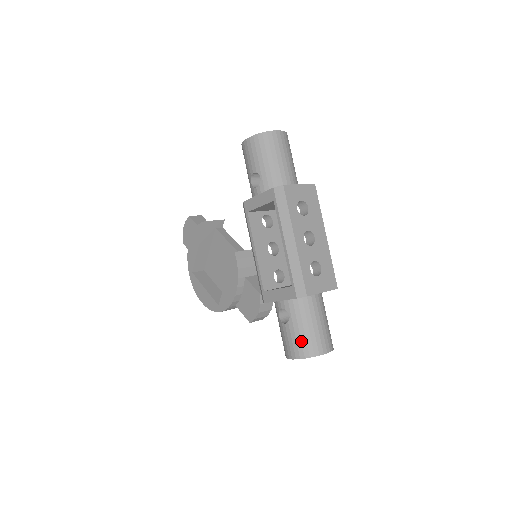
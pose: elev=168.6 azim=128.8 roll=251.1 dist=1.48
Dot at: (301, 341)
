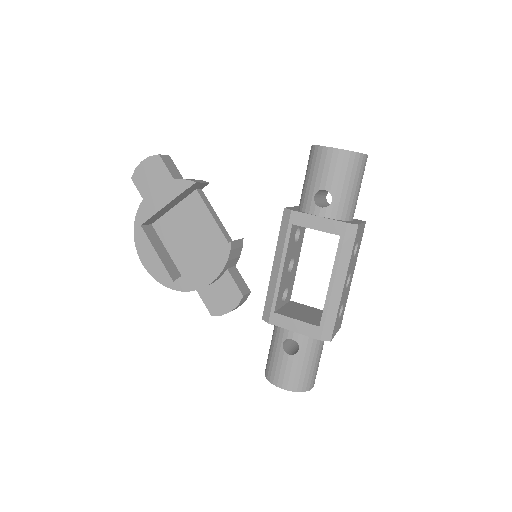
Dot at: (300, 376)
